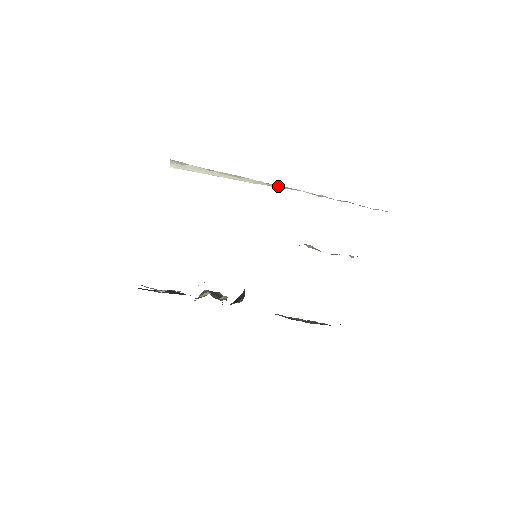
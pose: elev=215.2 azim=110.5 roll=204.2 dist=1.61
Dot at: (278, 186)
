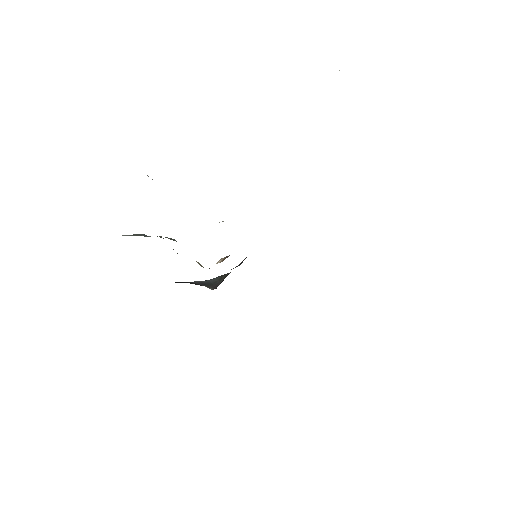
Dot at: occluded
